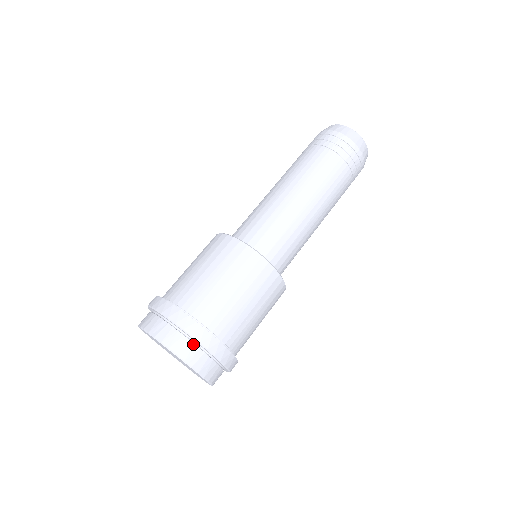
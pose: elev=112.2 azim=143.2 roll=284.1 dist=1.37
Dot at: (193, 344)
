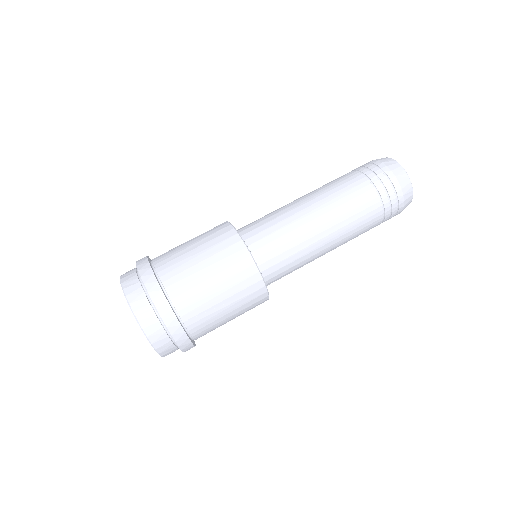
Dot at: (152, 309)
